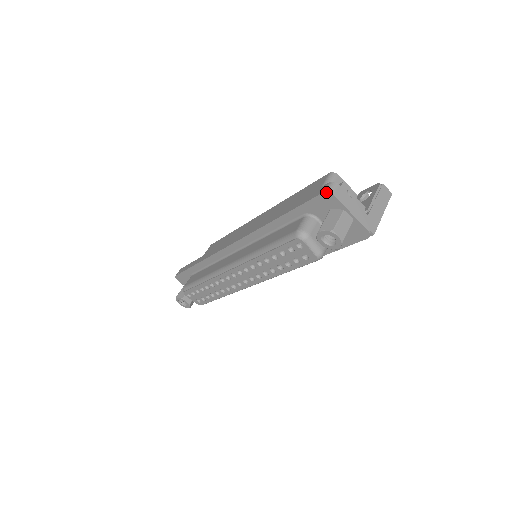
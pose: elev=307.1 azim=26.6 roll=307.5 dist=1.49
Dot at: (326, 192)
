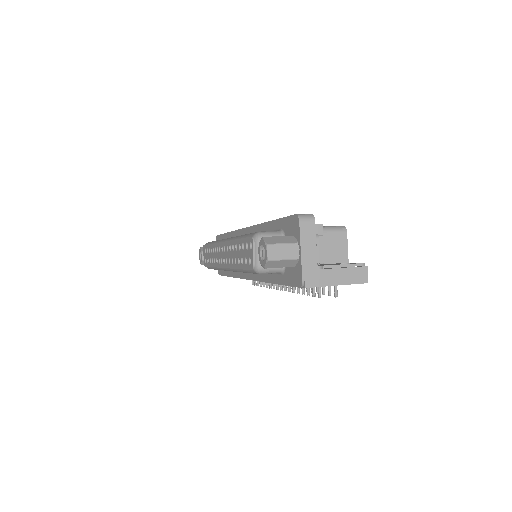
Dot at: (297, 215)
